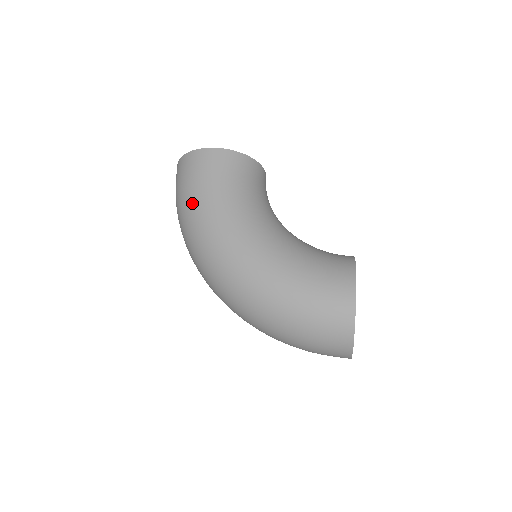
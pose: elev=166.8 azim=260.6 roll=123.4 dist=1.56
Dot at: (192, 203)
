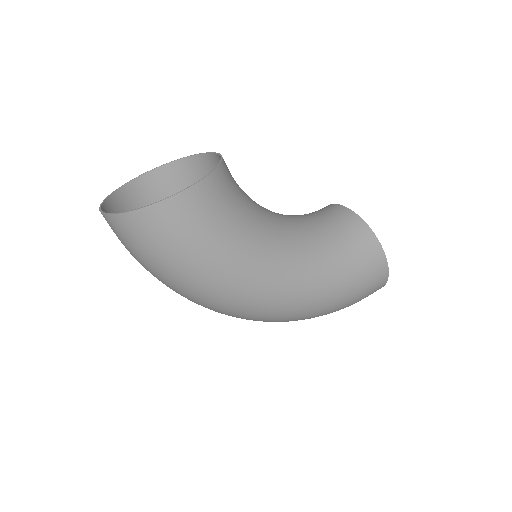
Dot at: (196, 272)
